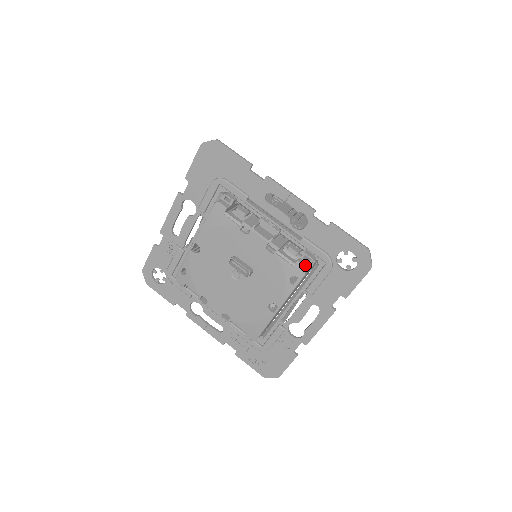
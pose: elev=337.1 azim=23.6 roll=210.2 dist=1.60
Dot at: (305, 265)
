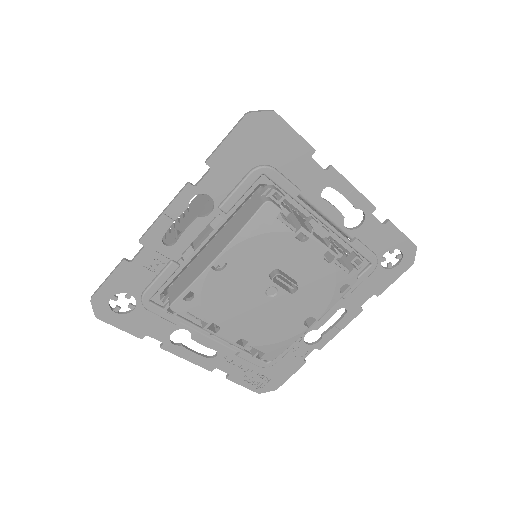
Dot at: occluded
